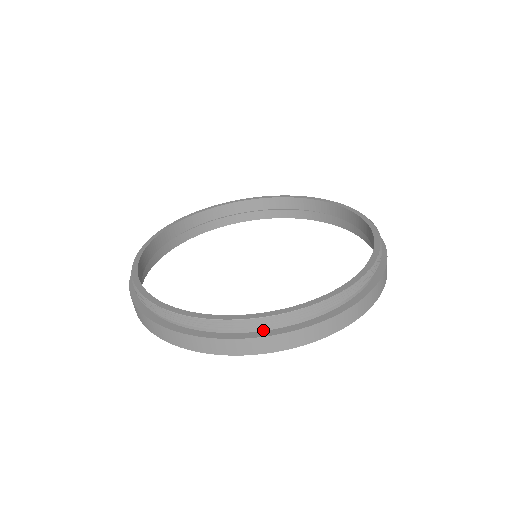
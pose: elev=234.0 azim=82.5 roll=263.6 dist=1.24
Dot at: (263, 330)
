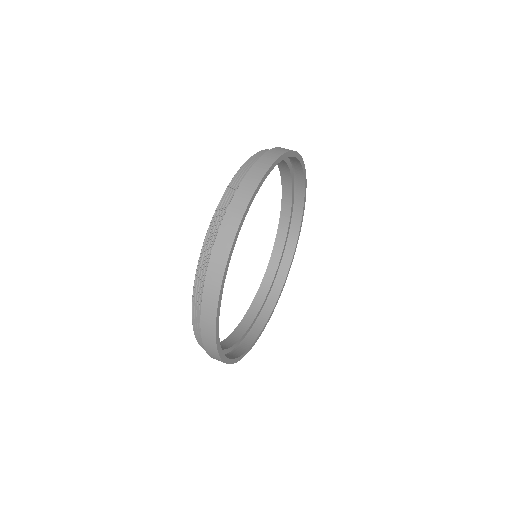
Dot at: occluded
